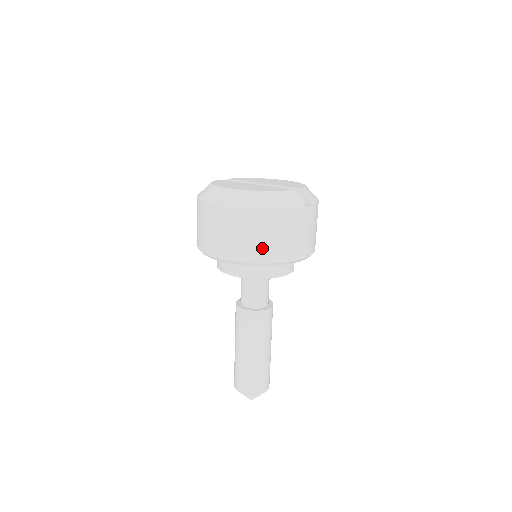
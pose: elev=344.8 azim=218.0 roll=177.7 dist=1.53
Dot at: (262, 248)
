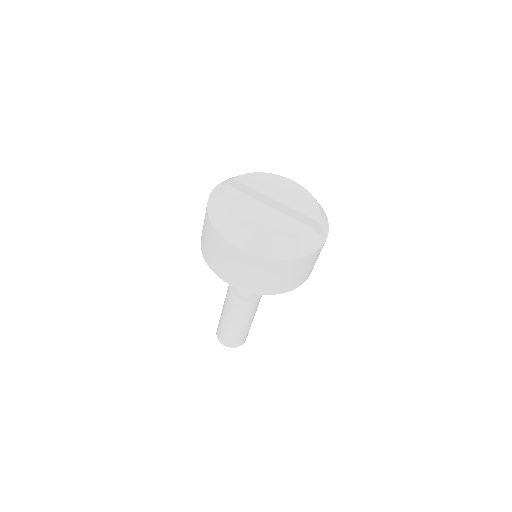
Dot at: (278, 285)
